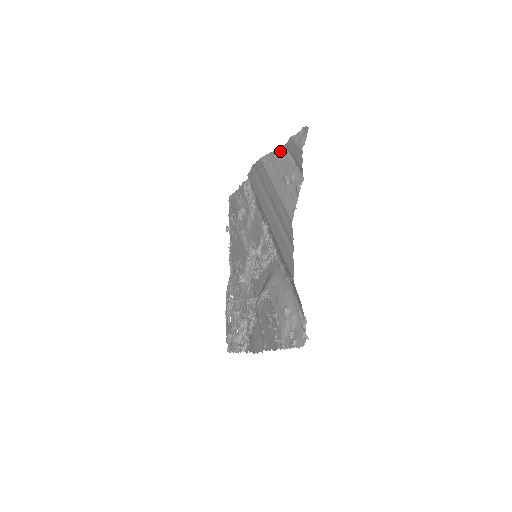
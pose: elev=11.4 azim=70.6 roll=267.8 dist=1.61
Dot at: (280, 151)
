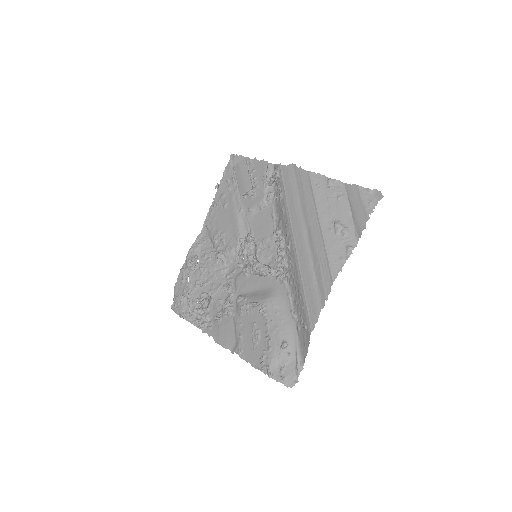
Dot at: (337, 186)
